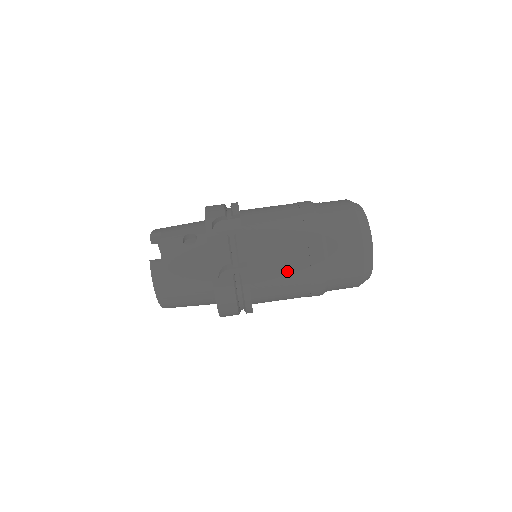
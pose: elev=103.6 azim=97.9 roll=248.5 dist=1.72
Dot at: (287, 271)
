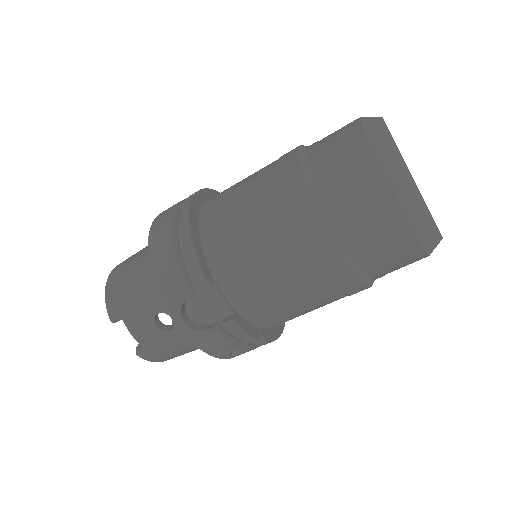
Dot at: occluded
